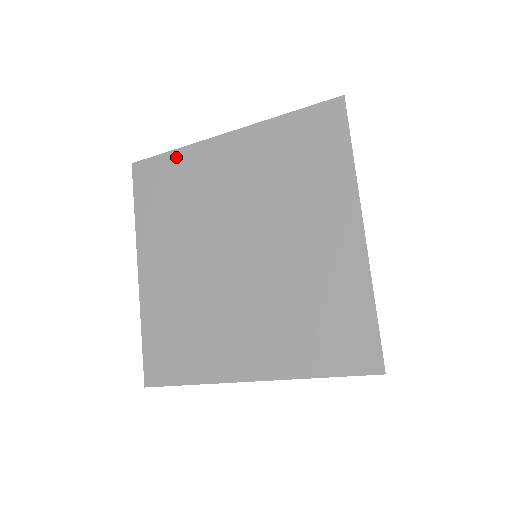
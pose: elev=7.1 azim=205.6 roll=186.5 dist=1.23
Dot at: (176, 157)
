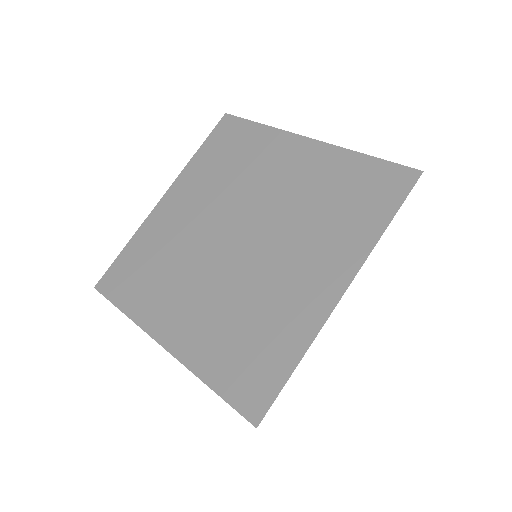
Dot at: (132, 245)
